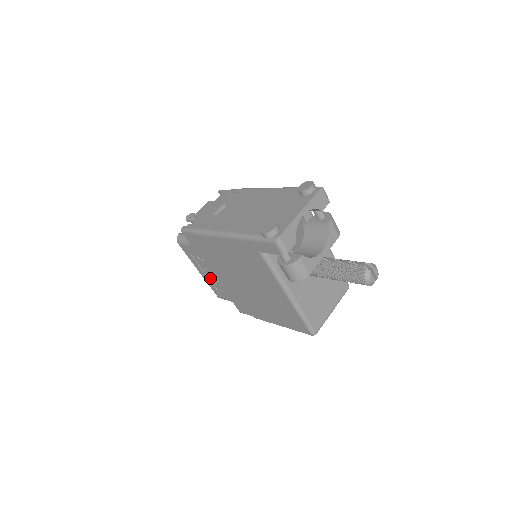
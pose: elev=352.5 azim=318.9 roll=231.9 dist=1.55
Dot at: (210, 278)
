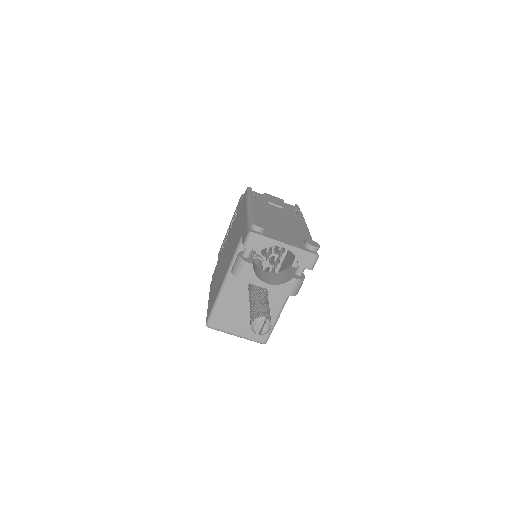
Dot at: (227, 236)
